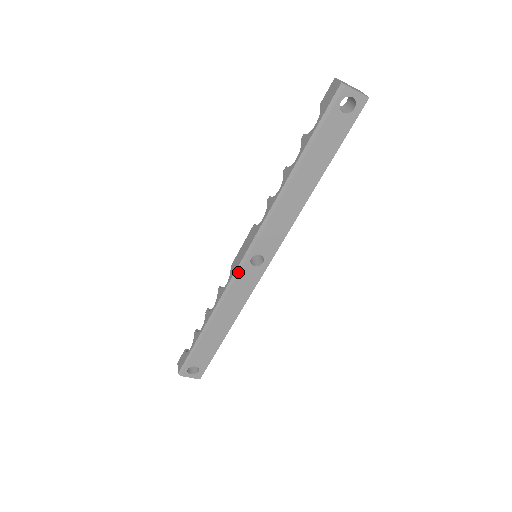
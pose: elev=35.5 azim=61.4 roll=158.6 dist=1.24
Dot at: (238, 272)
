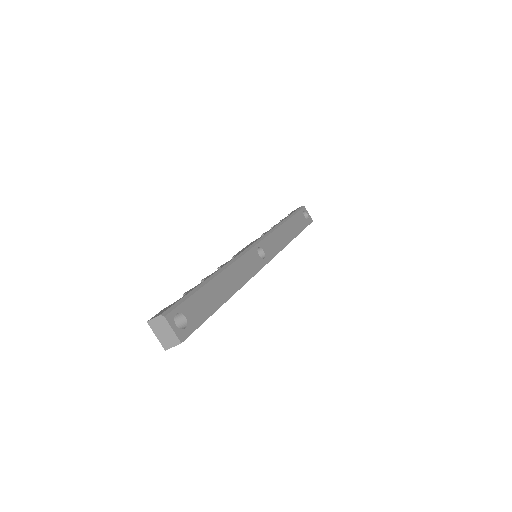
Dot at: (248, 250)
